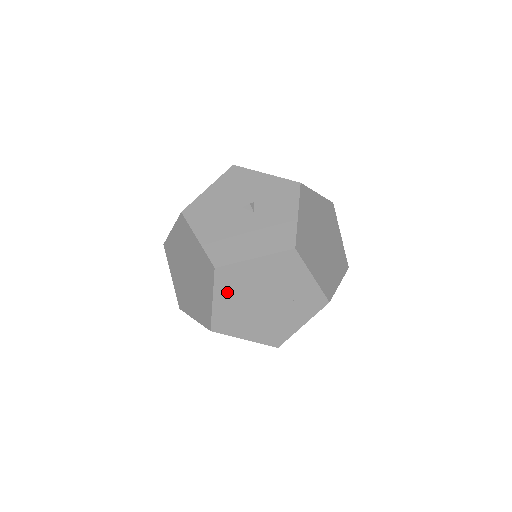
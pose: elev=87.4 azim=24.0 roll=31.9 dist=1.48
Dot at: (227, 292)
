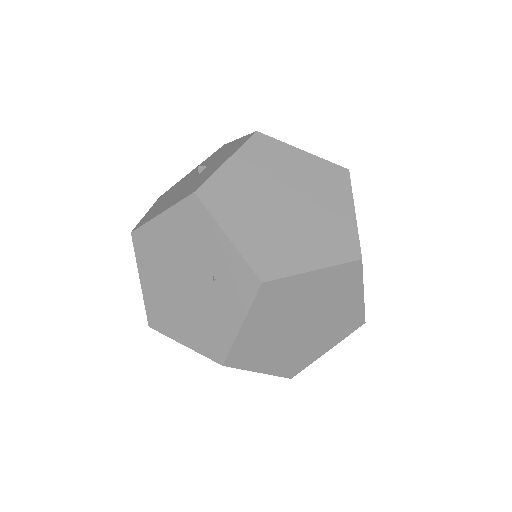
Dot at: (149, 267)
